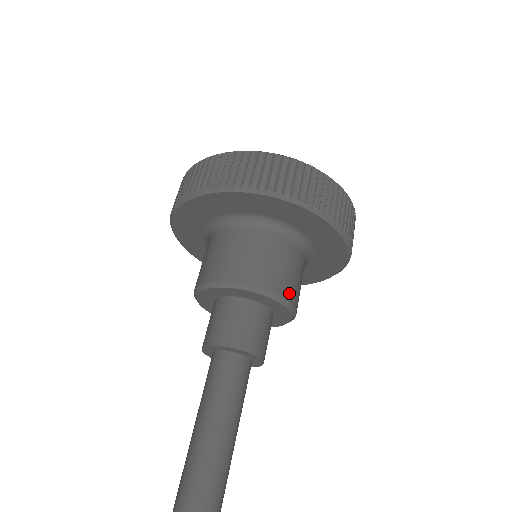
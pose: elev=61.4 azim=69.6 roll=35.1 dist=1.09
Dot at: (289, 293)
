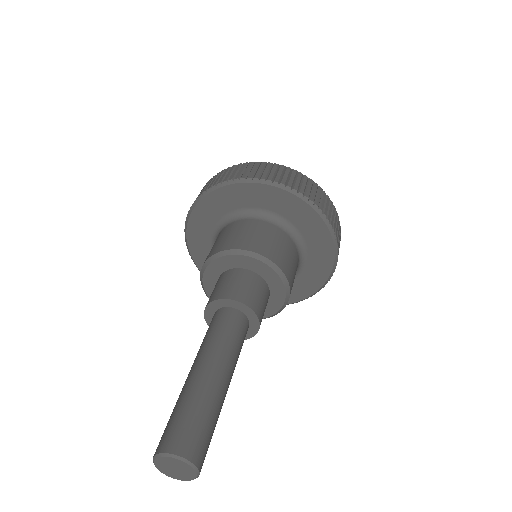
Dot at: occluded
